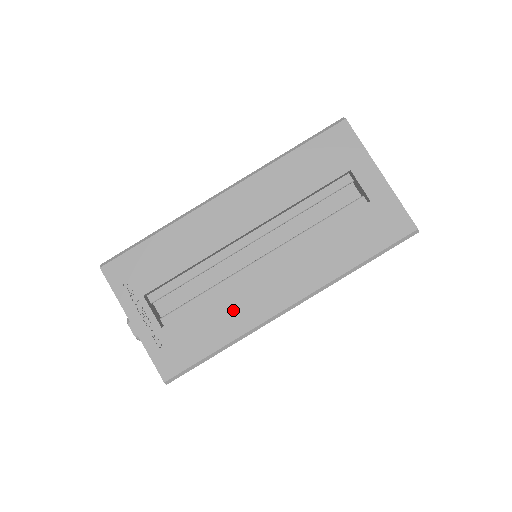
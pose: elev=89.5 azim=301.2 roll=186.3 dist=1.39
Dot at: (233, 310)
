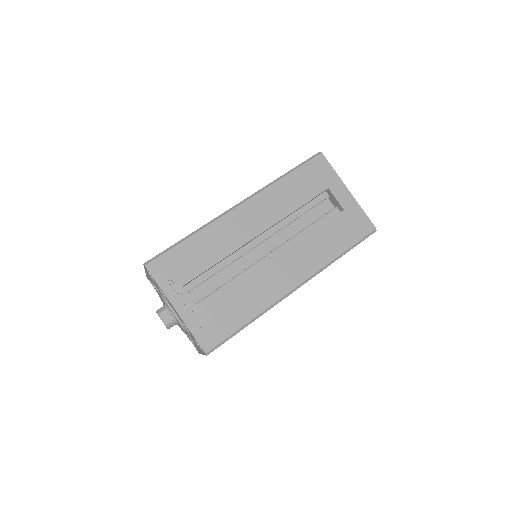
Dot at: (255, 293)
